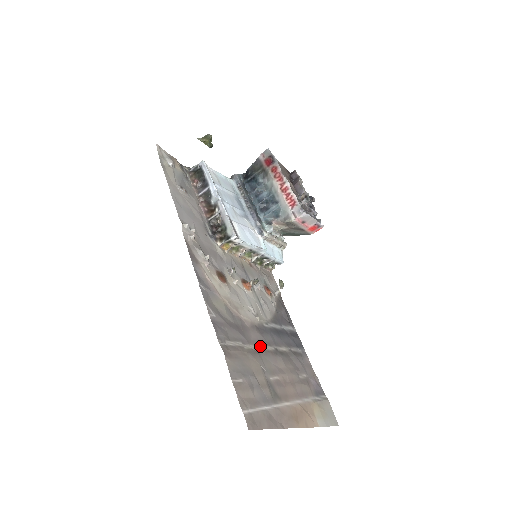
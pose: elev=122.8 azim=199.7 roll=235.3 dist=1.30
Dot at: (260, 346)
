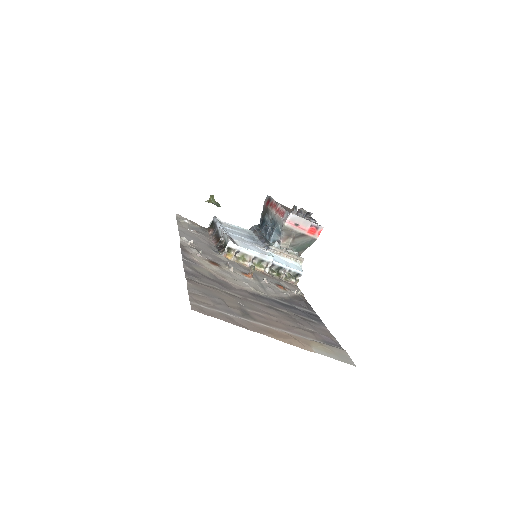
Dot at: (245, 298)
